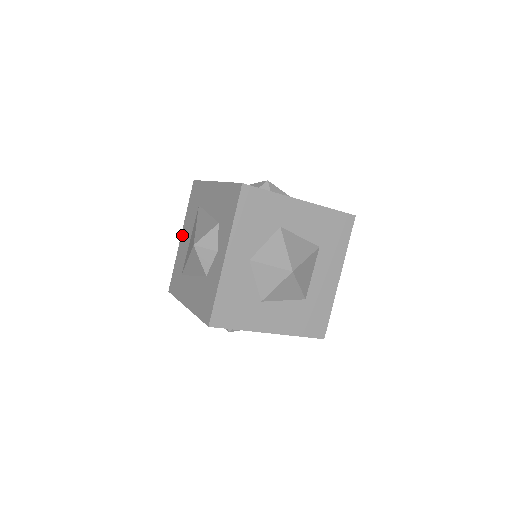
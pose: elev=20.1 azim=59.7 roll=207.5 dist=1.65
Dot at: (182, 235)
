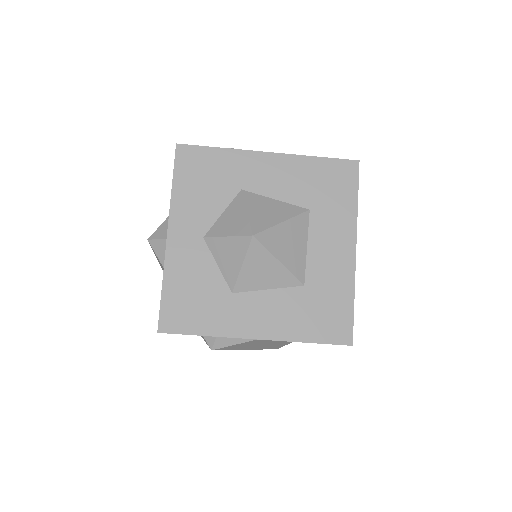
Dot at: occluded
